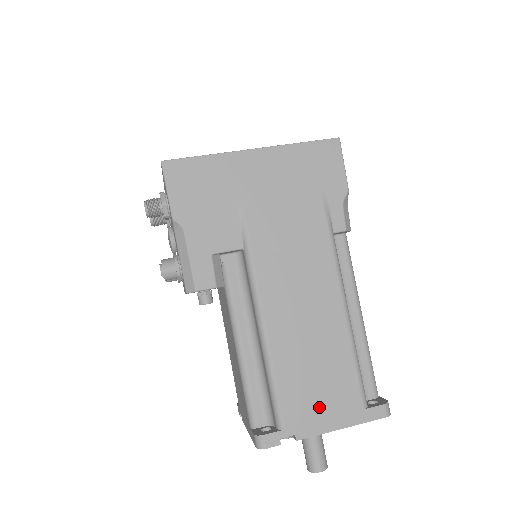
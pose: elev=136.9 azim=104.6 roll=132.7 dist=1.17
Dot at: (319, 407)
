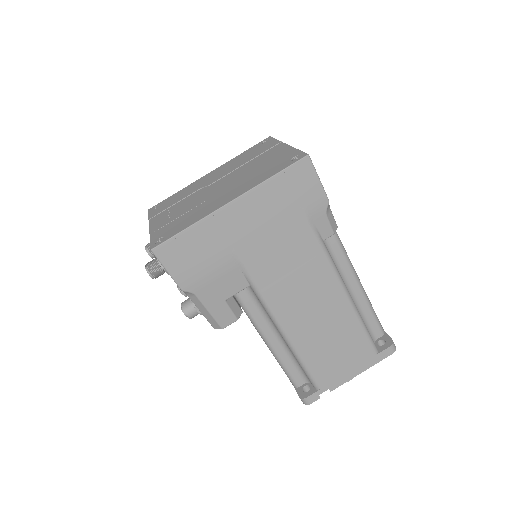
Dot at: (342, 367)
